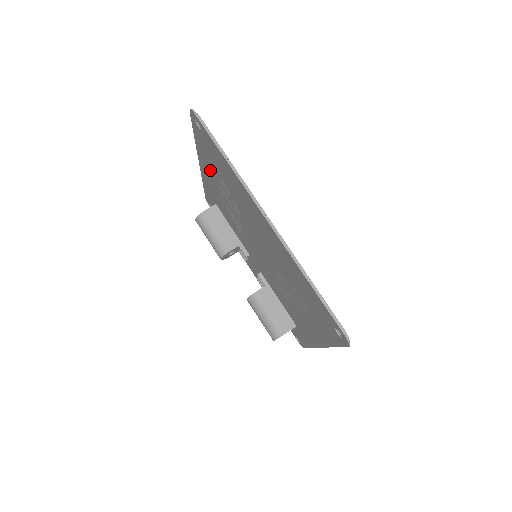
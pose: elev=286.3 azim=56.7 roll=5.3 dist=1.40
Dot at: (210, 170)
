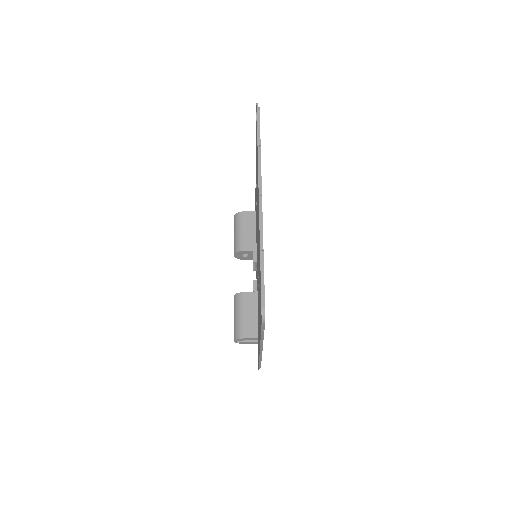
Dot at: occluded
